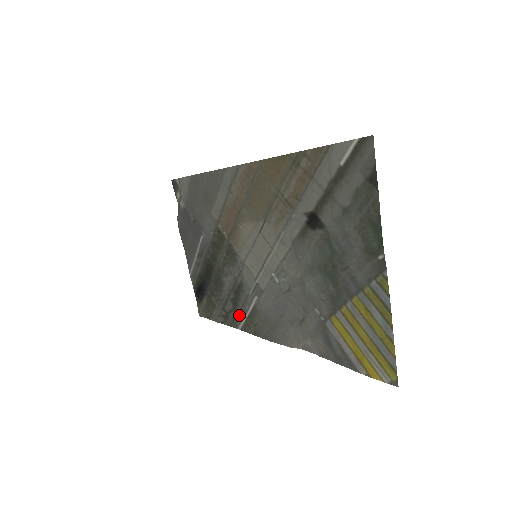
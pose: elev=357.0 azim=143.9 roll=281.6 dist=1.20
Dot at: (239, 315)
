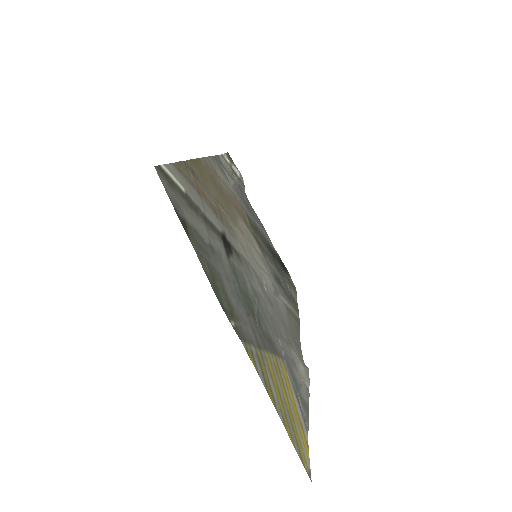
Dot at: (291, 305)
